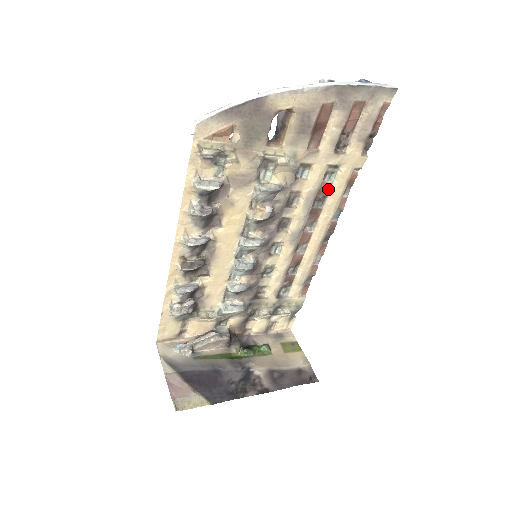
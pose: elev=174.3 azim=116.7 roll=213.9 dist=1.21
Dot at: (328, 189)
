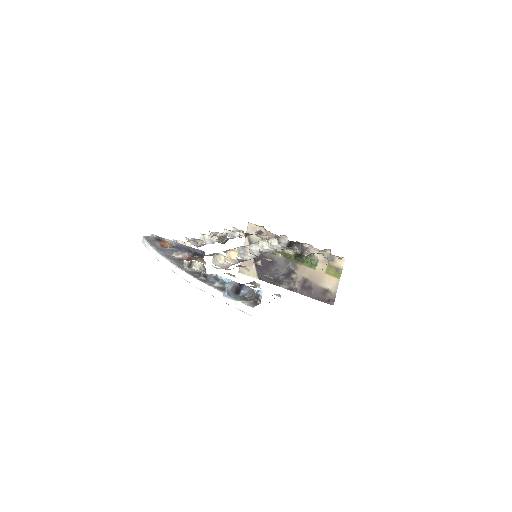
Dot at: occluded
